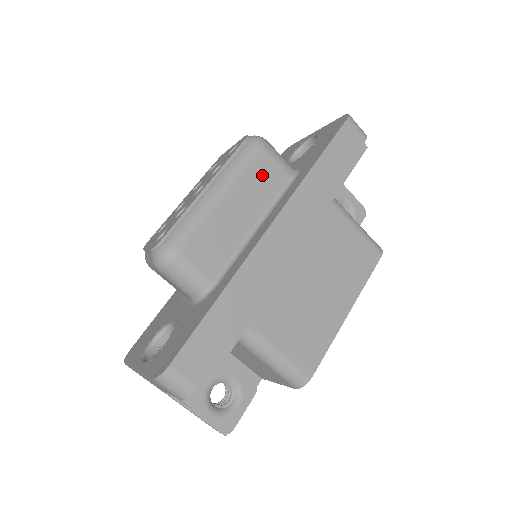
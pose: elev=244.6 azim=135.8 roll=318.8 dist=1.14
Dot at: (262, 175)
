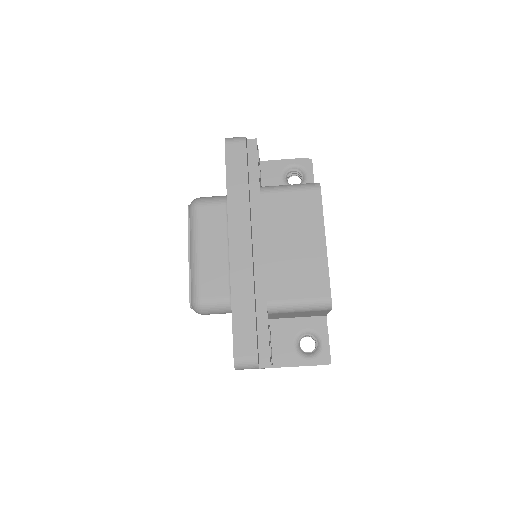
Dot at: (210, 220)
